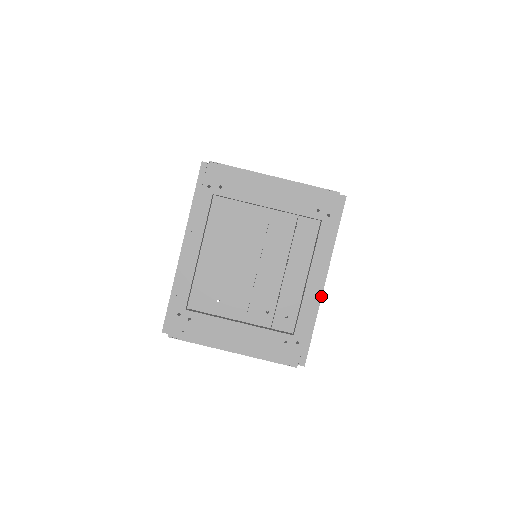
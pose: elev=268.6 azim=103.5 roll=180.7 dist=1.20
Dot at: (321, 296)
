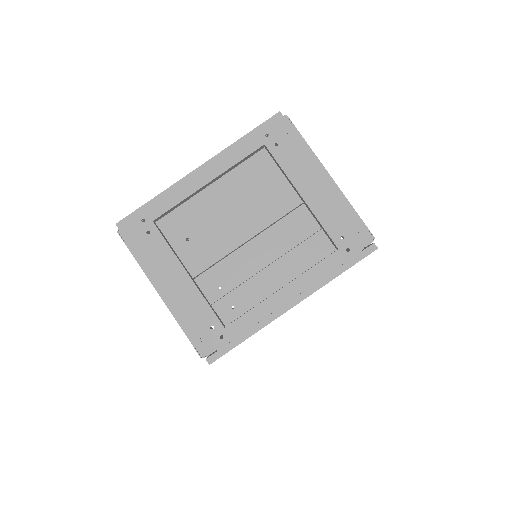
Dot at: (279, 316)
